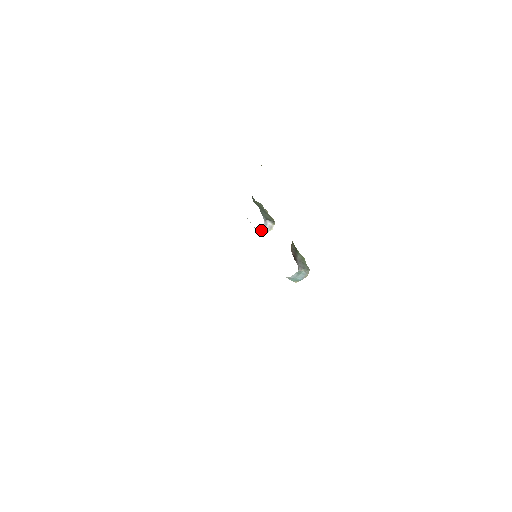
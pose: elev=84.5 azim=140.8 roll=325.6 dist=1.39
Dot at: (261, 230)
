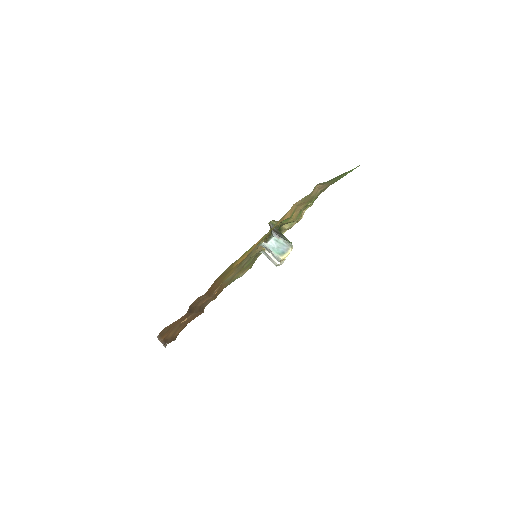
Dot at: occluded
